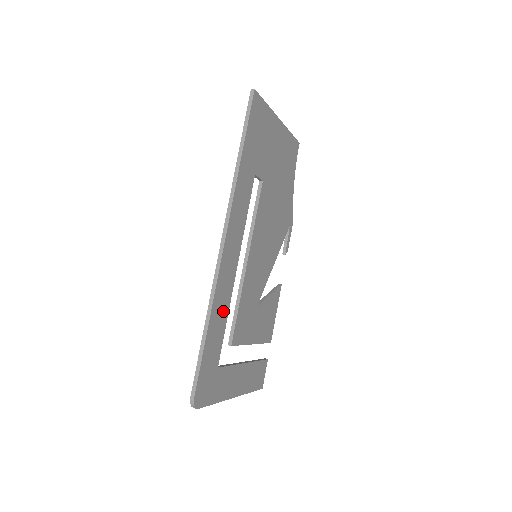
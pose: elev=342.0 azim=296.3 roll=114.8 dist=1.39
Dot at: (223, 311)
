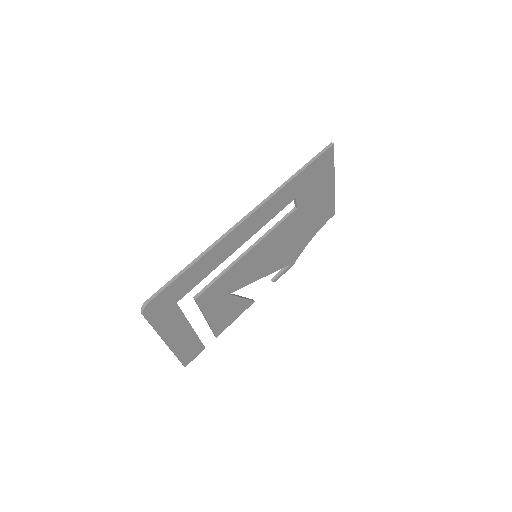
Dot at: (211, 265)
